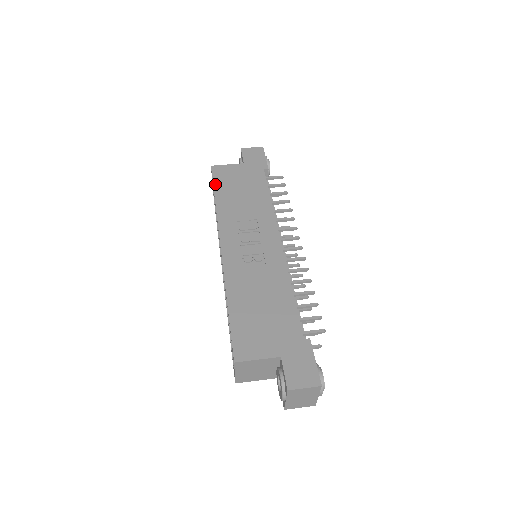
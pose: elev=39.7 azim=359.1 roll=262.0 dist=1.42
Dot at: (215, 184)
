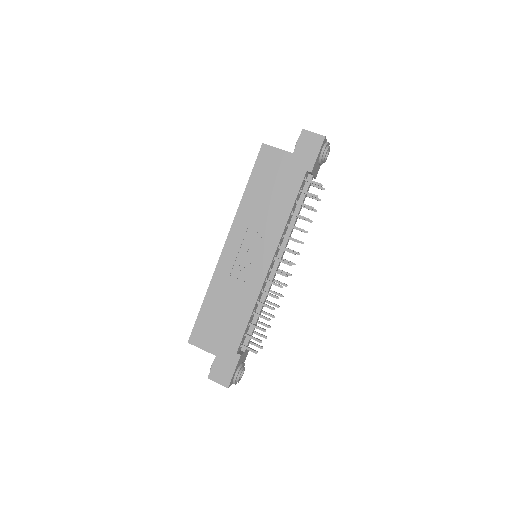
Dot at: (254, 170)
